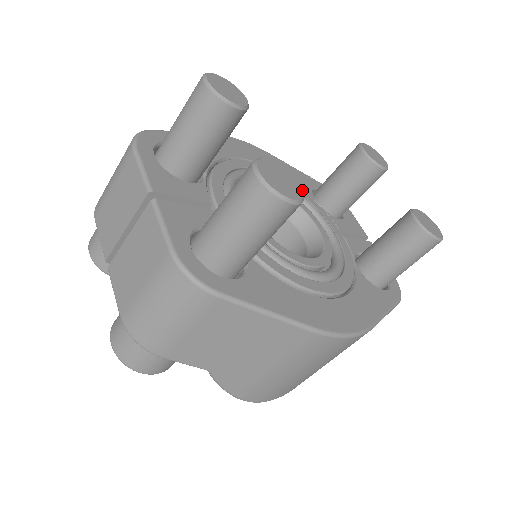
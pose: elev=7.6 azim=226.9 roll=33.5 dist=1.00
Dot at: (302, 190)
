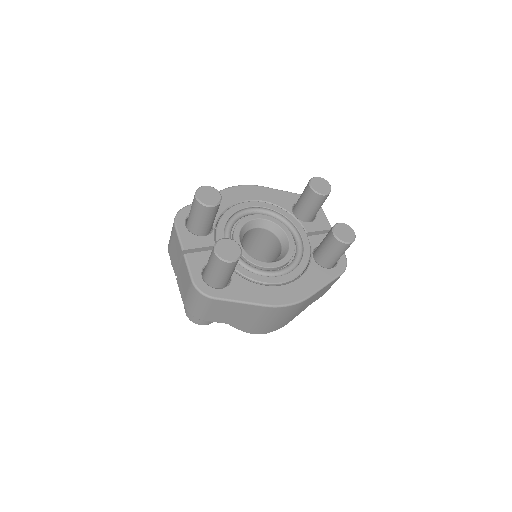
Dot at: (240, 251)
